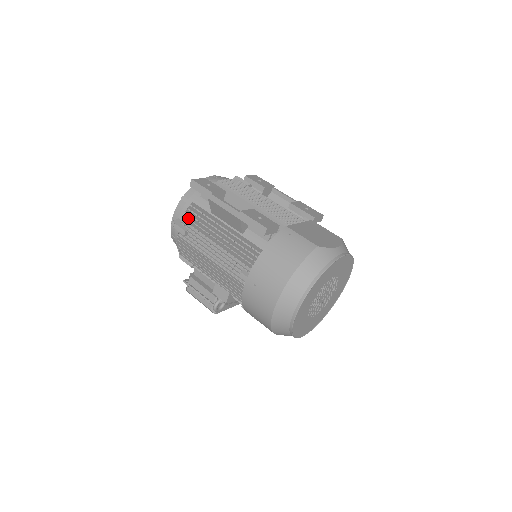
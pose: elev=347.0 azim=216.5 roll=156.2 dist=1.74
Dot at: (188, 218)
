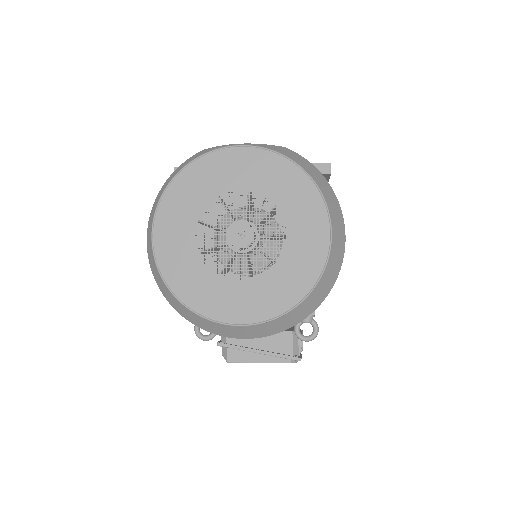
Dot at: occluded
